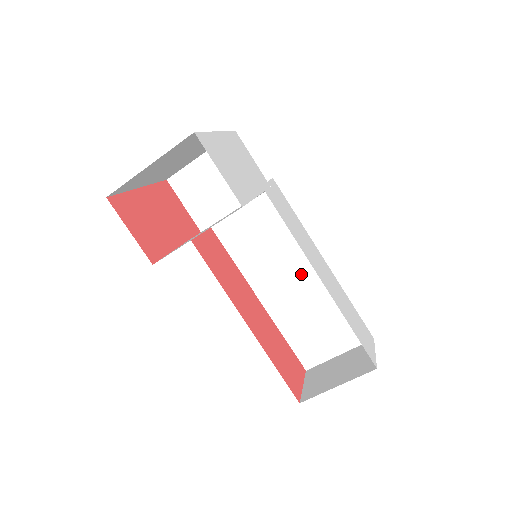
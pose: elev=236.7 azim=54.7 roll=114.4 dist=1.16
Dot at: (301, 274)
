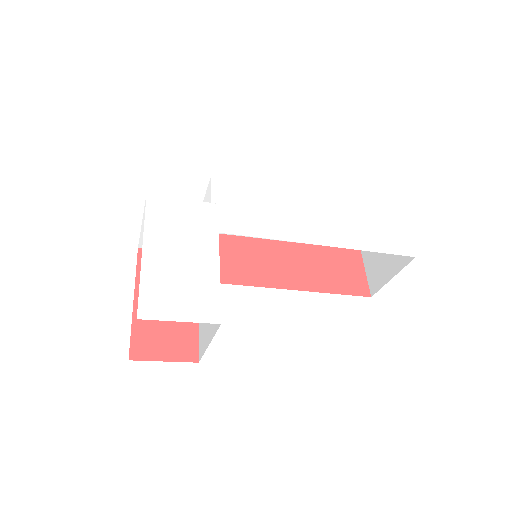
Dot at: occluded
